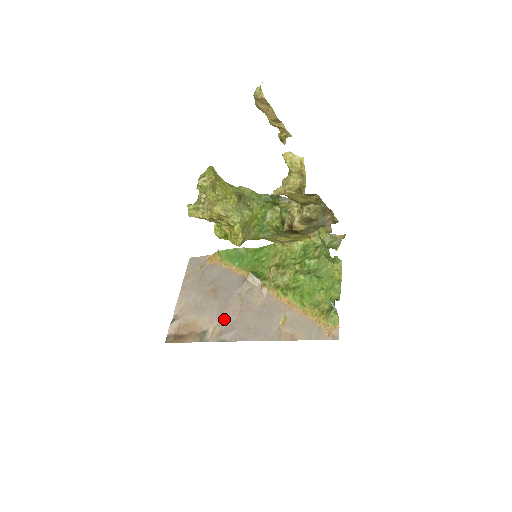
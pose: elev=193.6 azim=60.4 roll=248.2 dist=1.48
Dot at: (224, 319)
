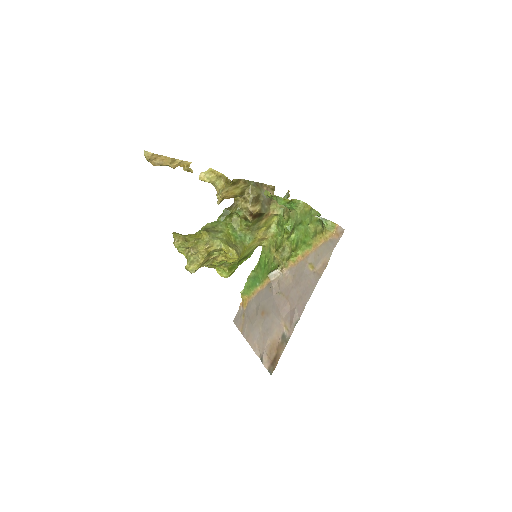
Dot at: (284, 314)
